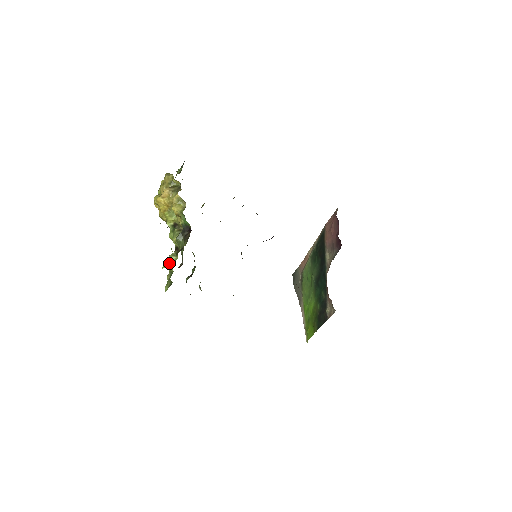
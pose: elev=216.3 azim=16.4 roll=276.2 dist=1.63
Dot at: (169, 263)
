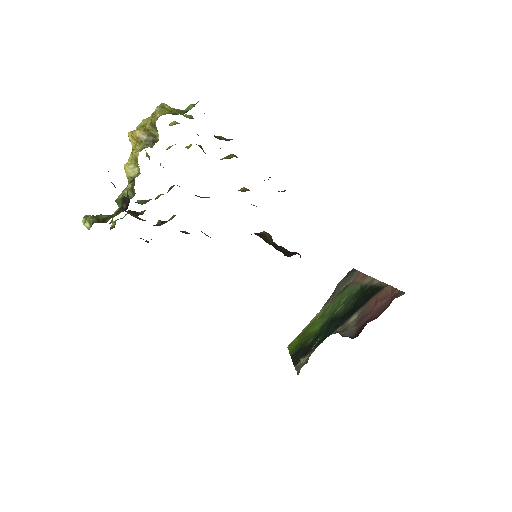
Dot at: occluded
